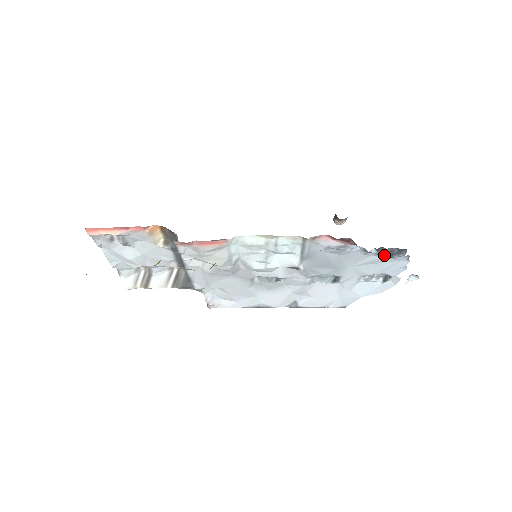
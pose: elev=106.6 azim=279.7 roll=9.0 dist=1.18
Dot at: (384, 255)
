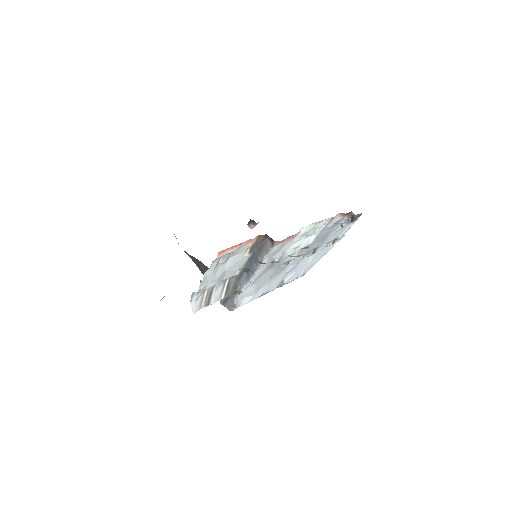
Dot at: occluded
